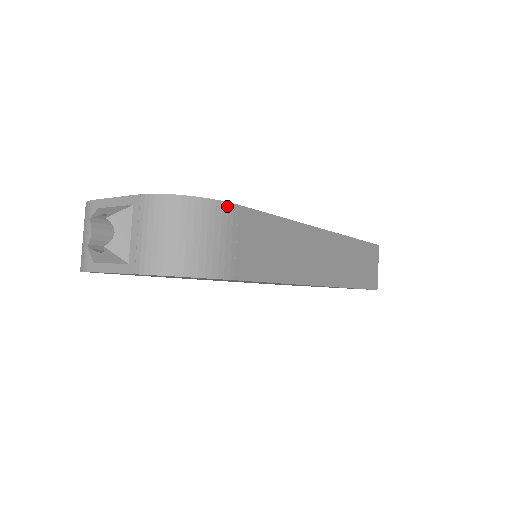
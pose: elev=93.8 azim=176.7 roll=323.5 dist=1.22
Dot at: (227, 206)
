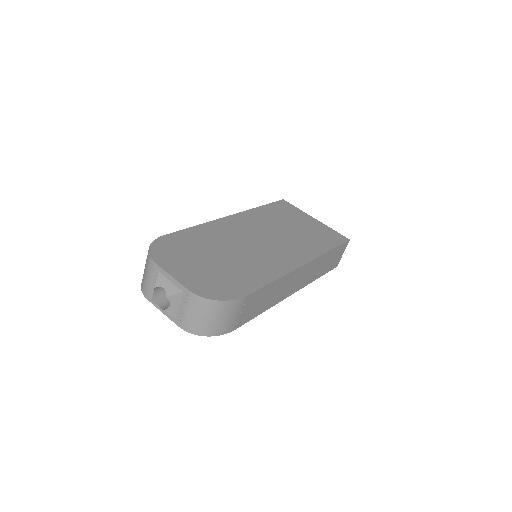
Dot at: (240, 300)
